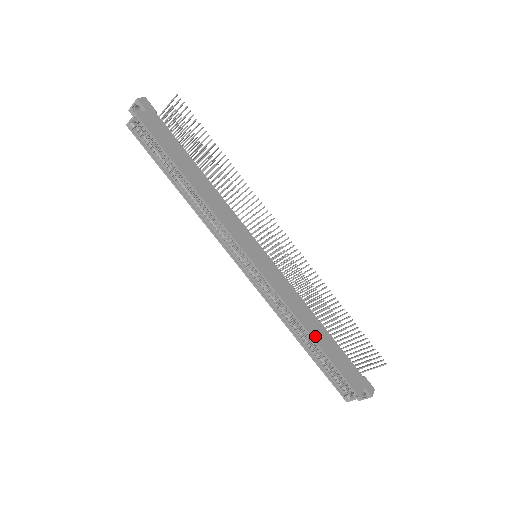
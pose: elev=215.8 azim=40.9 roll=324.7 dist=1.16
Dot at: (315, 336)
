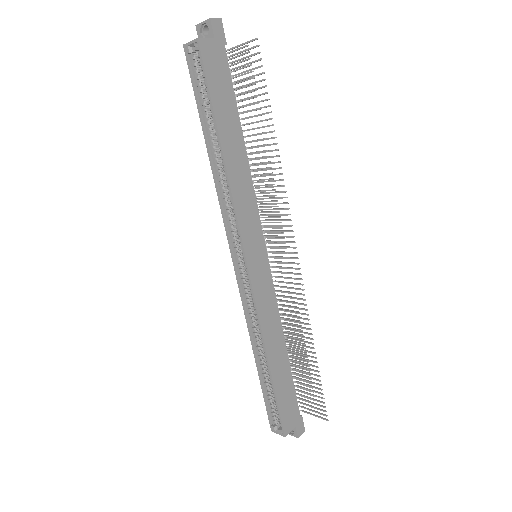
Dot at: (273, 363)
